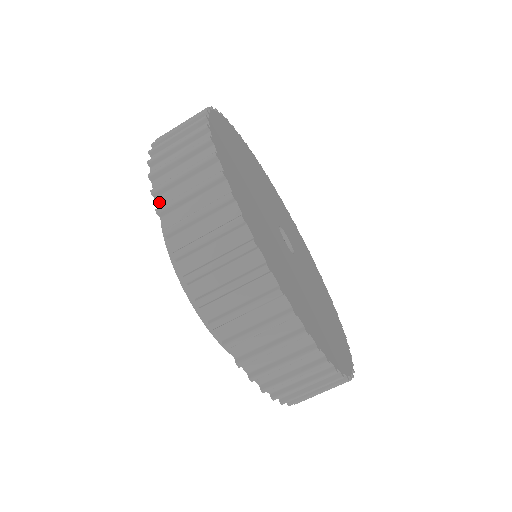
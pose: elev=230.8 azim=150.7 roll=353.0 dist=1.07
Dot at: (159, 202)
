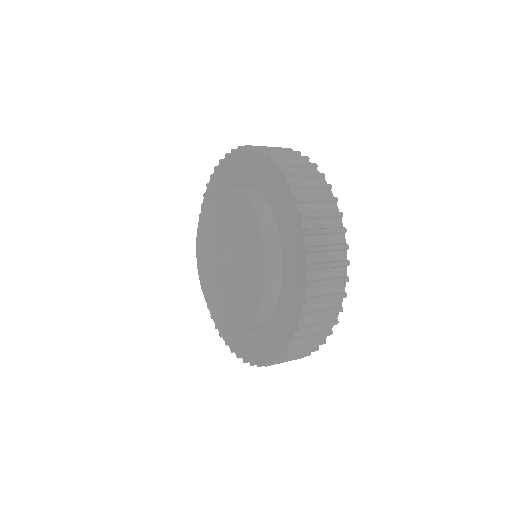
Dot at: (251, 149)
